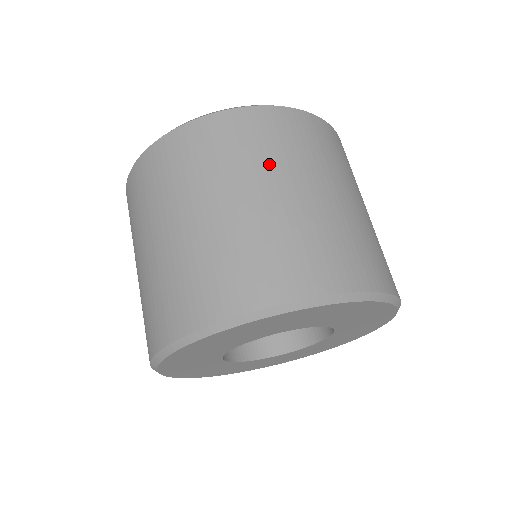
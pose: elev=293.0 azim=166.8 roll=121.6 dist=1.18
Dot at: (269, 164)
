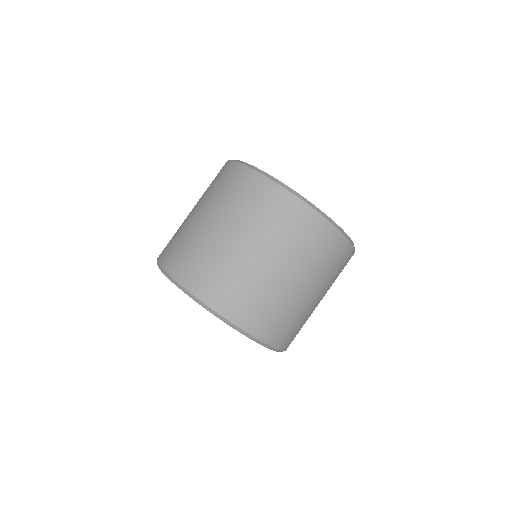
Dot at: (323, 277)
